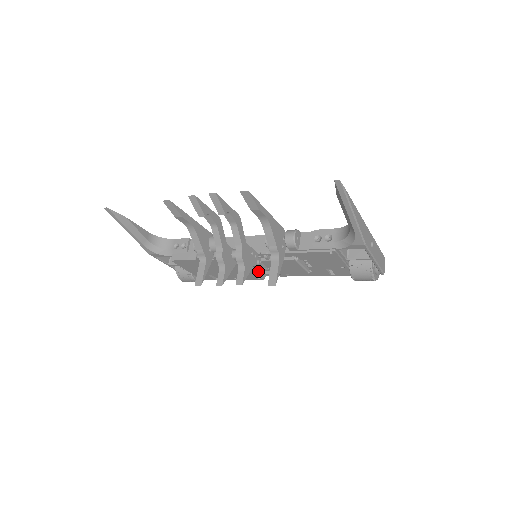
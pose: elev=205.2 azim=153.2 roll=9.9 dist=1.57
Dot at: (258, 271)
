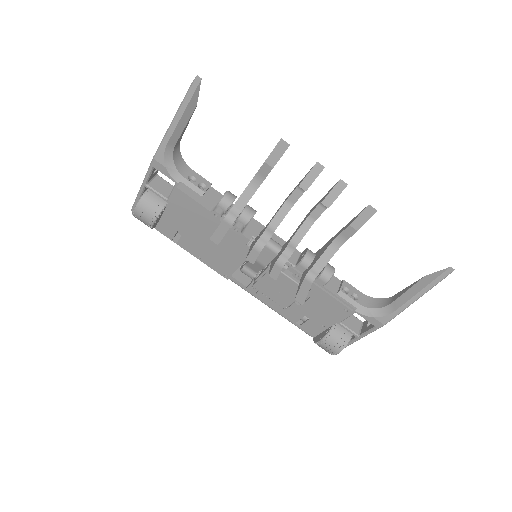
Dot at: occluded
